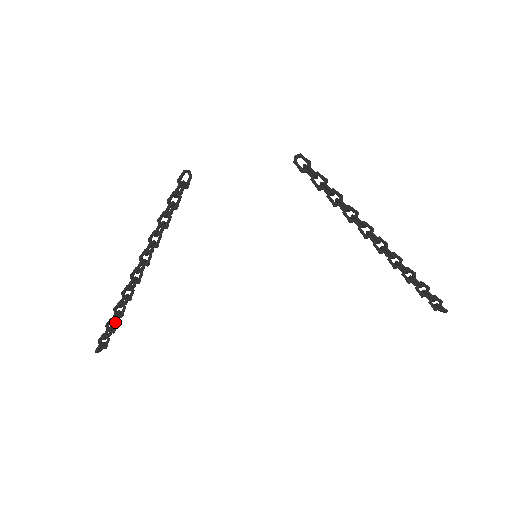
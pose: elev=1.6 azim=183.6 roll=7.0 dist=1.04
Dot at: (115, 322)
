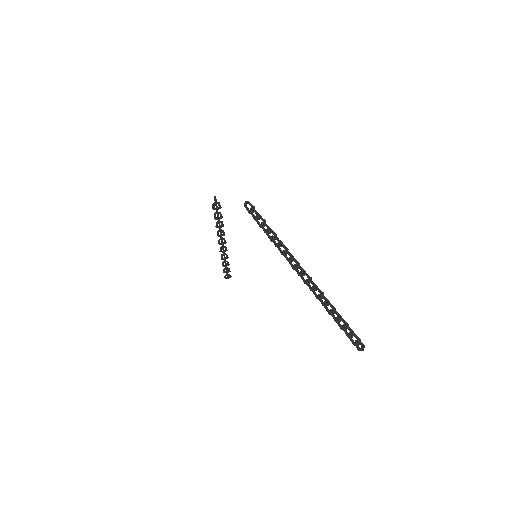
Dot at: (225, 266)
